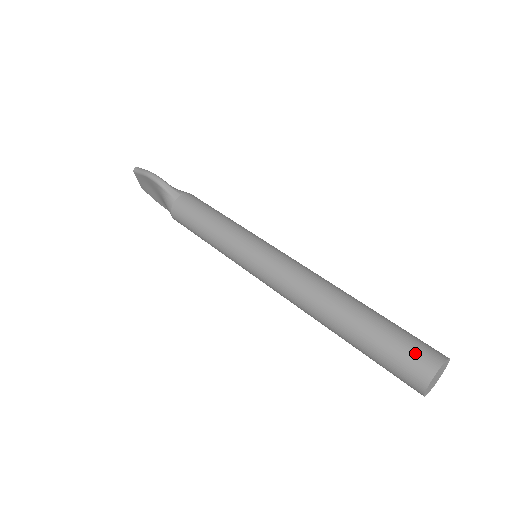
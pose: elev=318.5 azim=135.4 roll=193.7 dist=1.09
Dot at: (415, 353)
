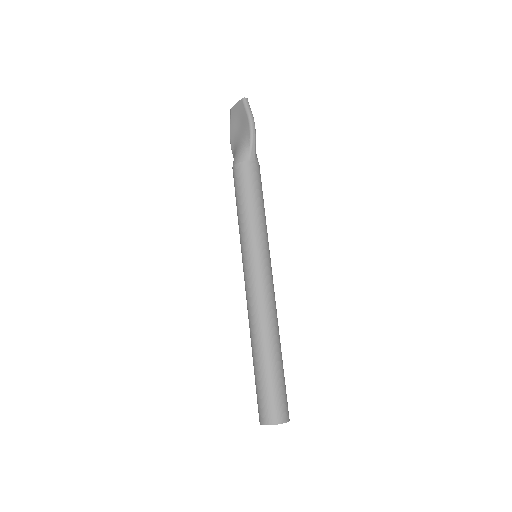
Dot at: (281, 405)
